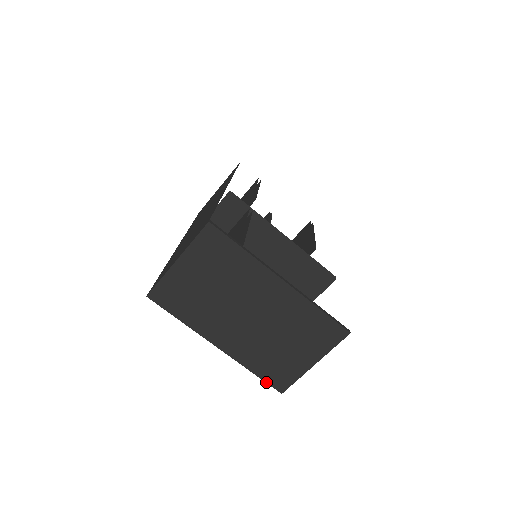
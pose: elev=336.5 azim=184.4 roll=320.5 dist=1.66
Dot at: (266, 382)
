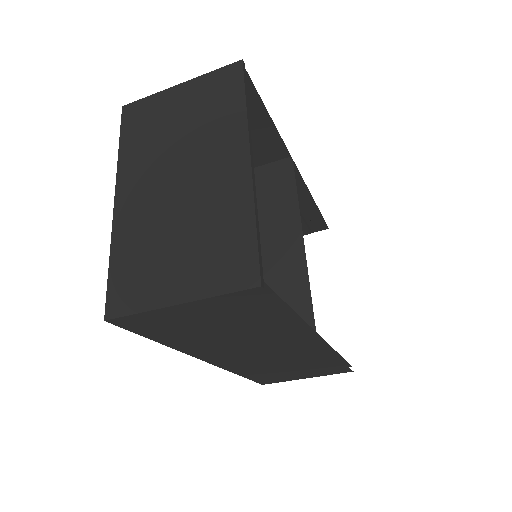
Dot at: (108, 287)
